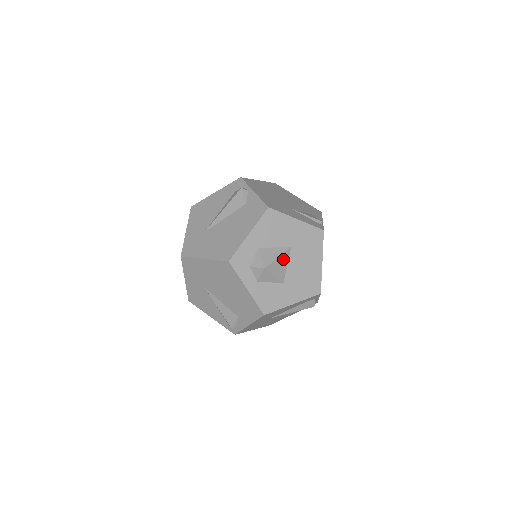
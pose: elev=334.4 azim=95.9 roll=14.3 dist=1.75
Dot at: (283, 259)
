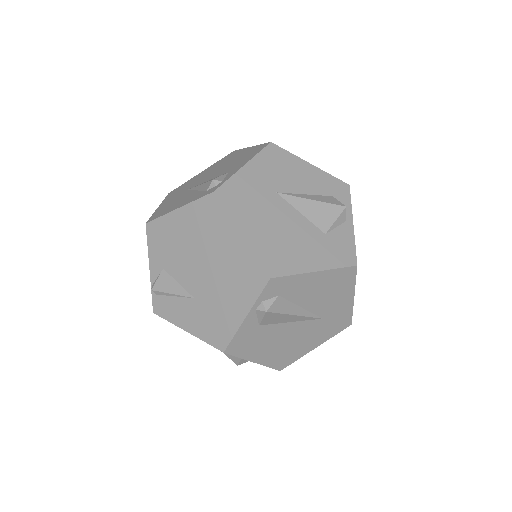
Dot at: occluded
